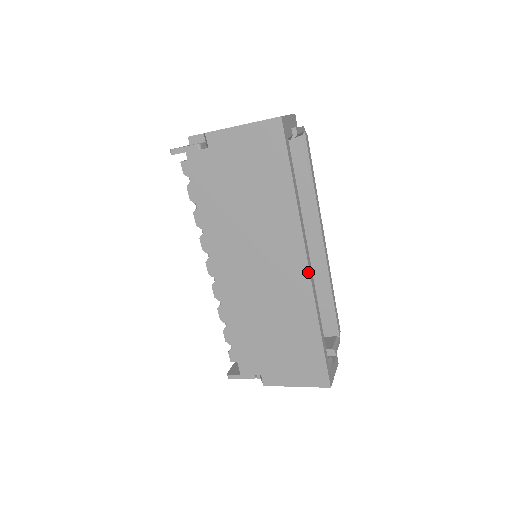
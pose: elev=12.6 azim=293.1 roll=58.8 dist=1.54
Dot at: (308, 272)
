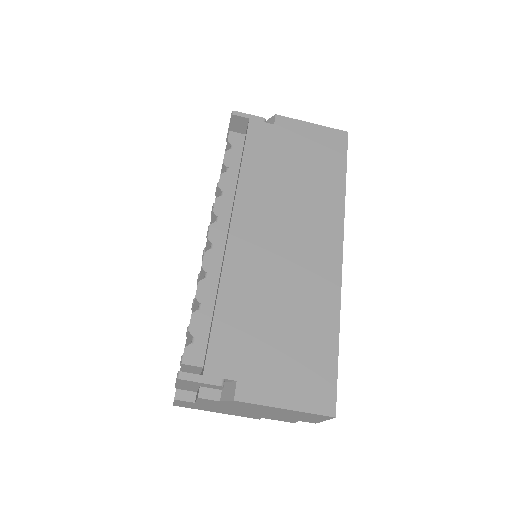
Dot at: (341, 259)
